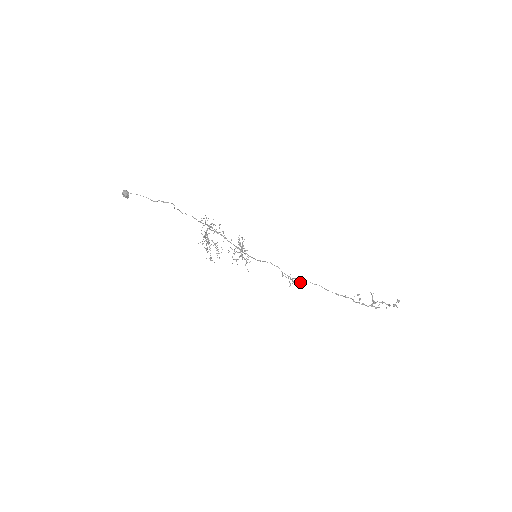
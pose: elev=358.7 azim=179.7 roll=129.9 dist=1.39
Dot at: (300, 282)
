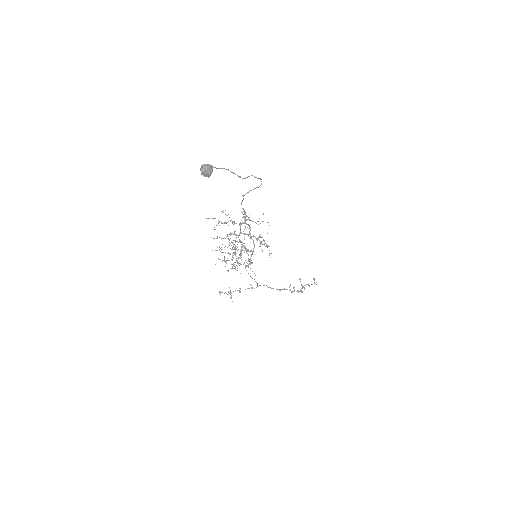
Dot at: (257, 286)
